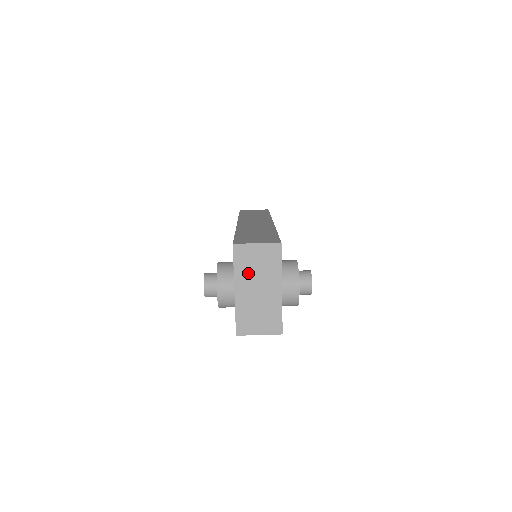
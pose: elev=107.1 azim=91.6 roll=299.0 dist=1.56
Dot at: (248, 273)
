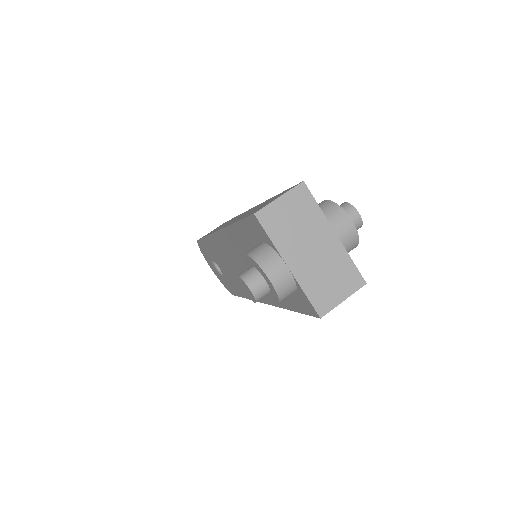
Dot at: (290, 237)
